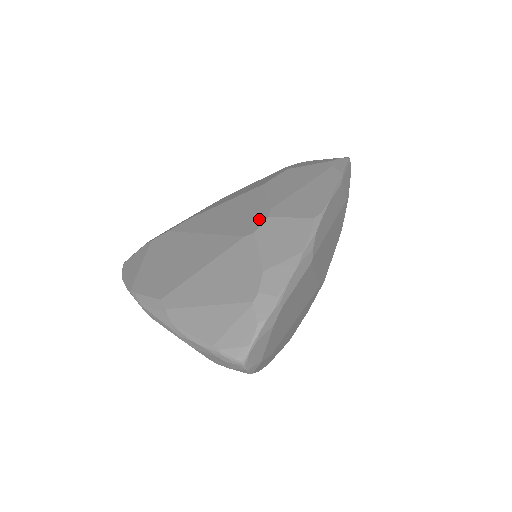
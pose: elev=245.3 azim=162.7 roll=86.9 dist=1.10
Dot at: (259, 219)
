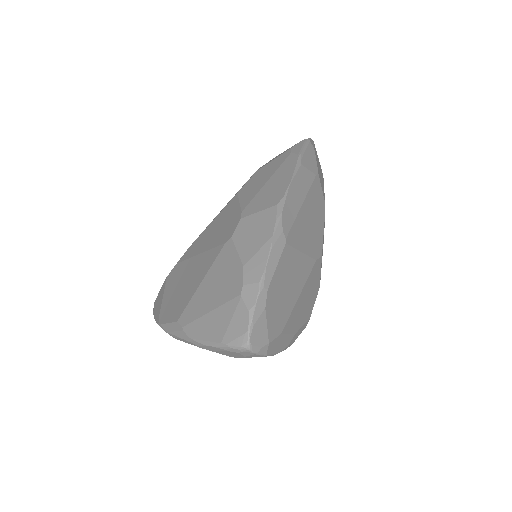
Dot at: (234, 224)
